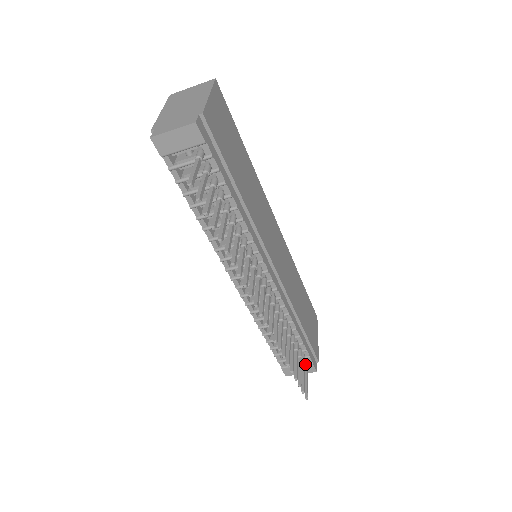
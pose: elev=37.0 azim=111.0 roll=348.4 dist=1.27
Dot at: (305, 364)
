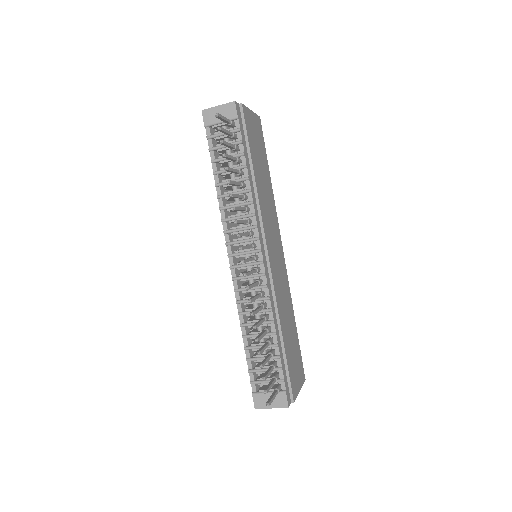
Dot at: (277, 386)
